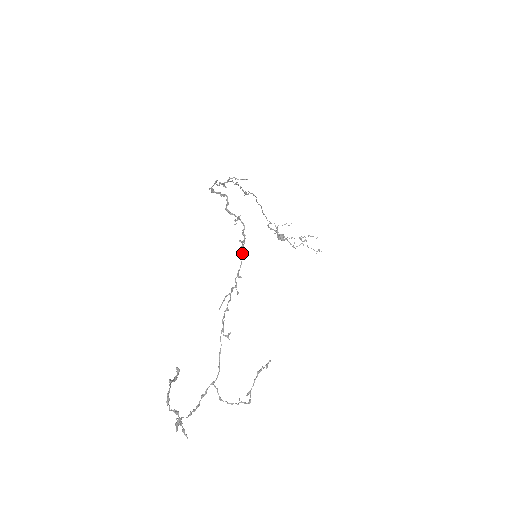
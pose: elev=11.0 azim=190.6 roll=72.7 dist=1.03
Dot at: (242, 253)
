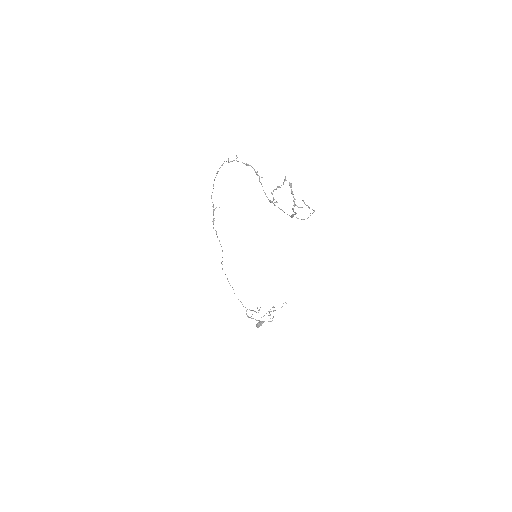
Dot at: (250, 165)
